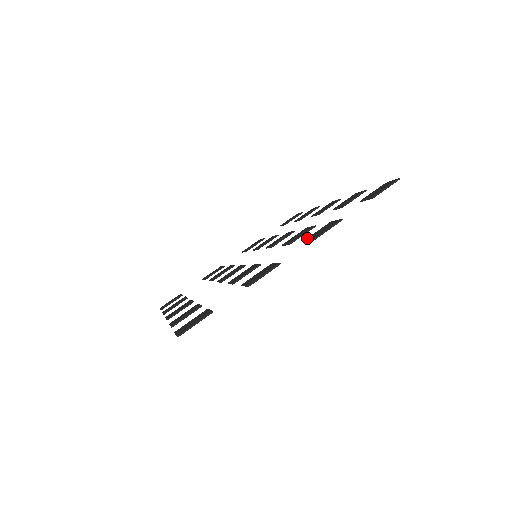
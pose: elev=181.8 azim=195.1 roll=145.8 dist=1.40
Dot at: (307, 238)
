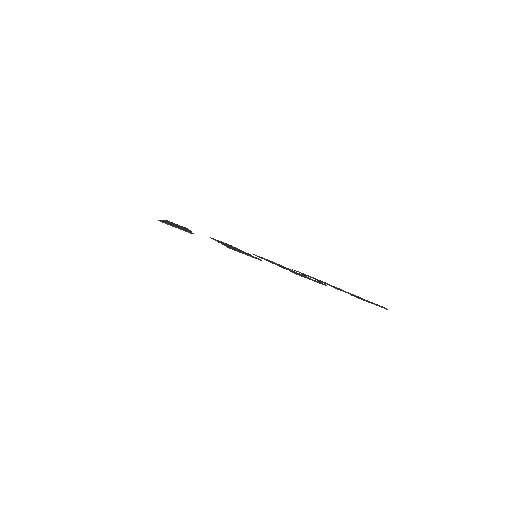
Dot at: occluded
